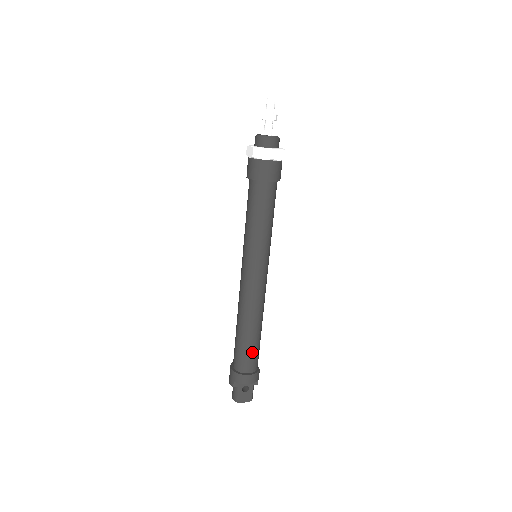
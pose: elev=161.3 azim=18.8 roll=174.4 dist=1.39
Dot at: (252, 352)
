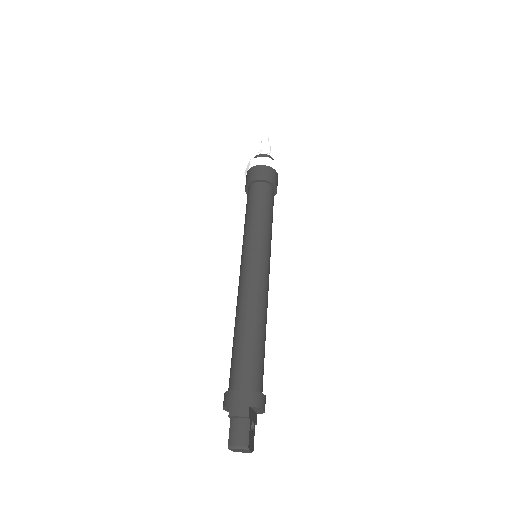
Dot at: occluded
